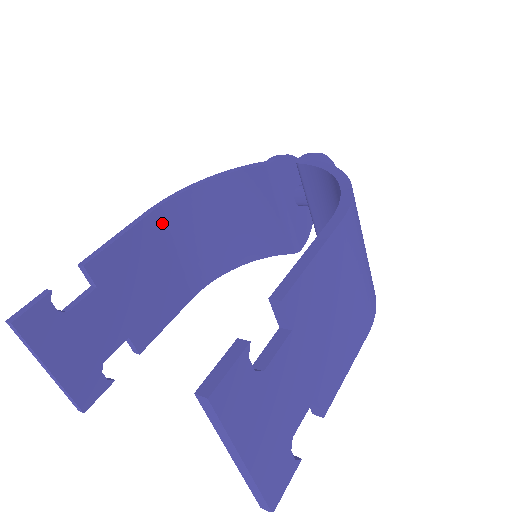
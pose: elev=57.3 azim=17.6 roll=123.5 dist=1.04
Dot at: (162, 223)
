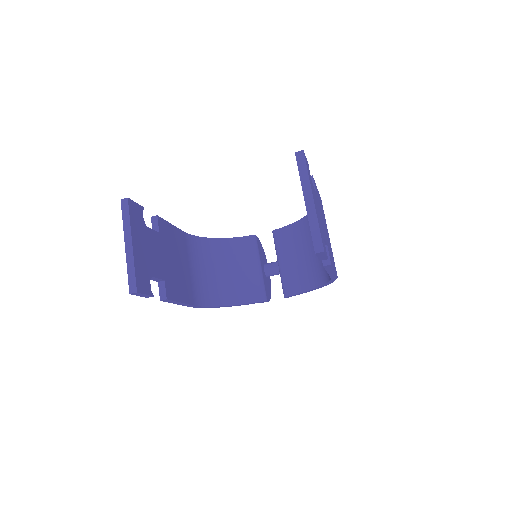
Dot at: (188, 243)
